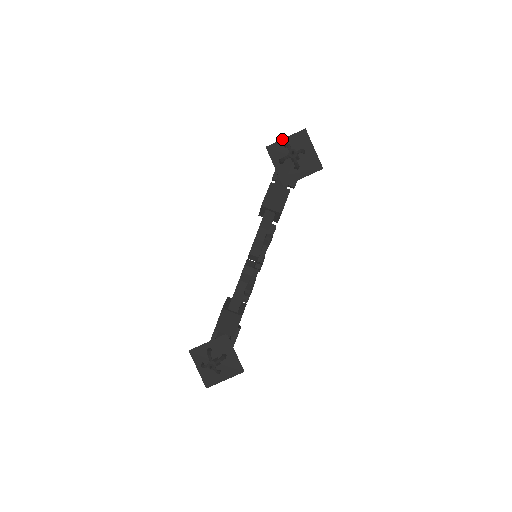
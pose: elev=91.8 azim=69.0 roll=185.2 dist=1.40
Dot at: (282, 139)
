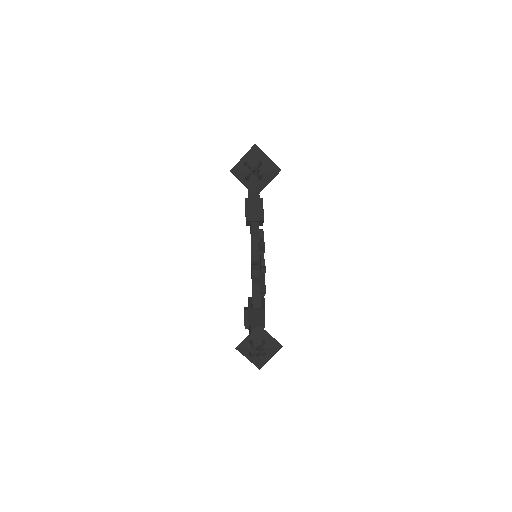
Dot at: (240, 160)
